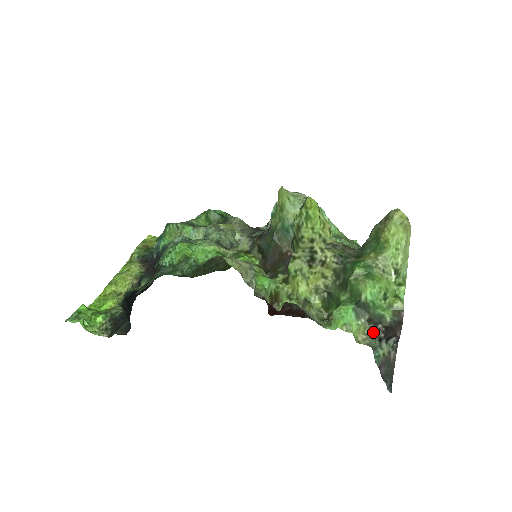
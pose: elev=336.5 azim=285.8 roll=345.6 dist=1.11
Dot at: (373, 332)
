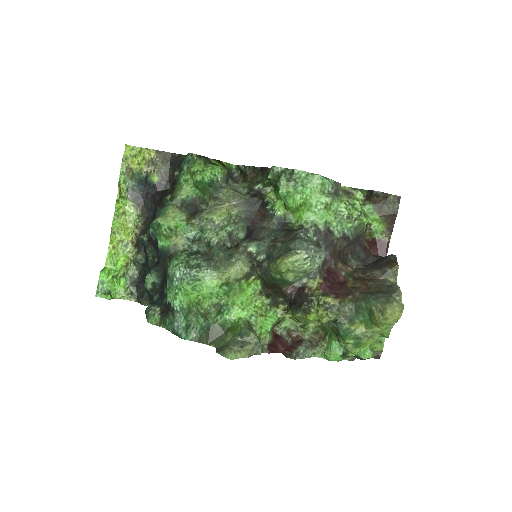
Dot at: (355, 357)
